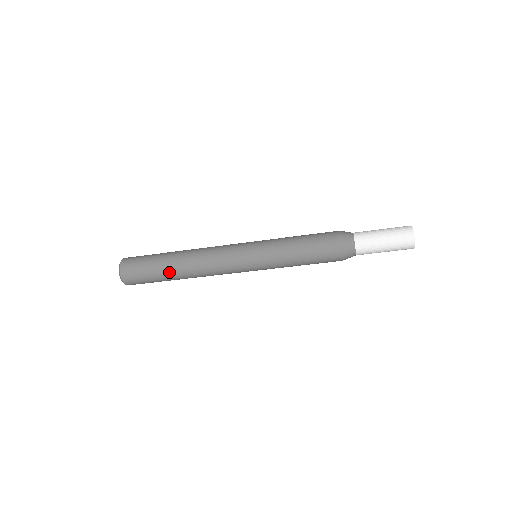
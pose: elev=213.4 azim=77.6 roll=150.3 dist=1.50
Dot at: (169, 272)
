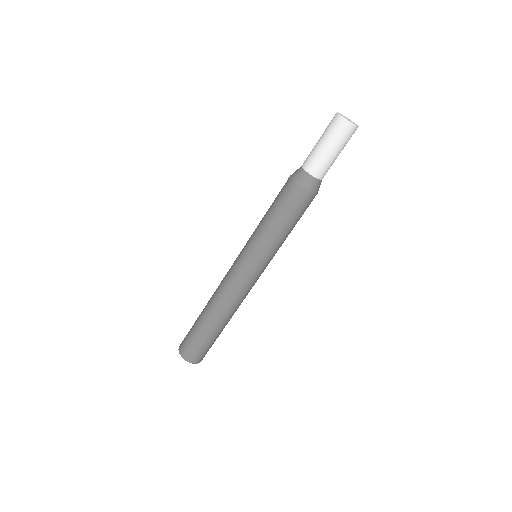
Dot at: (212, 328)
